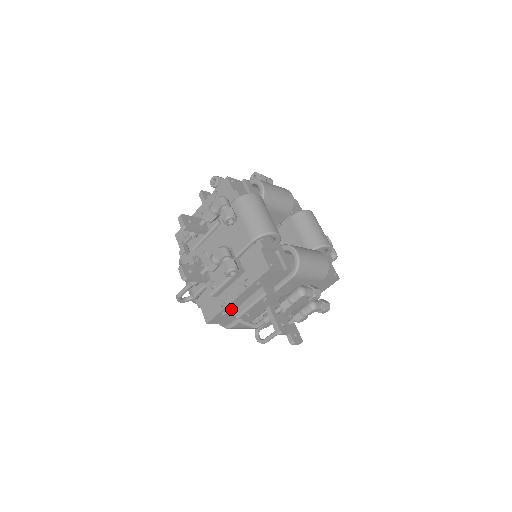
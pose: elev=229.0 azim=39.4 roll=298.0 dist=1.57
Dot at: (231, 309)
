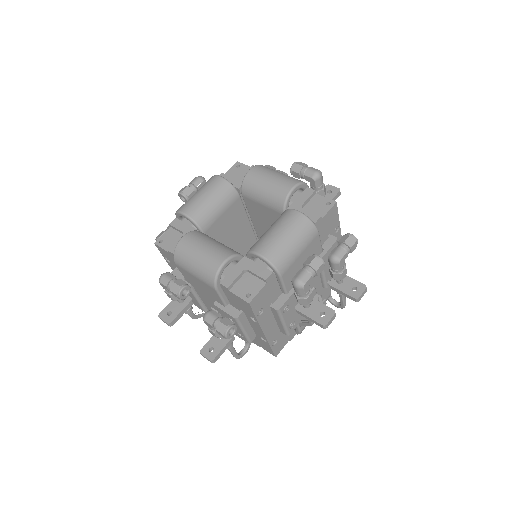
Dot at: (276, 334)
